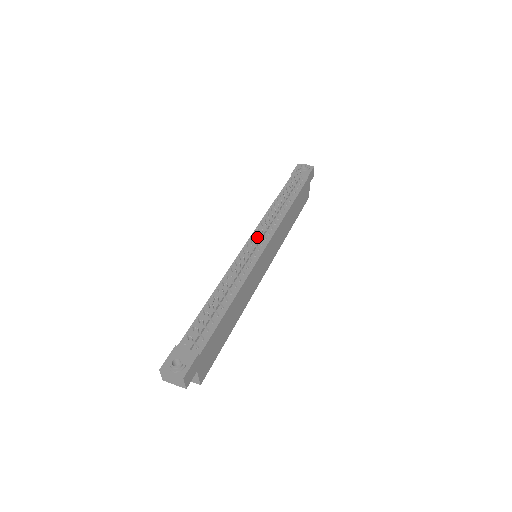
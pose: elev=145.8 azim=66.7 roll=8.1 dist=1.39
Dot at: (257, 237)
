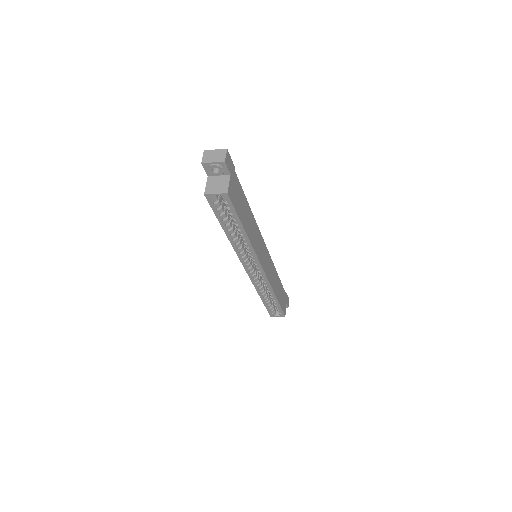
Dot at: occluded
